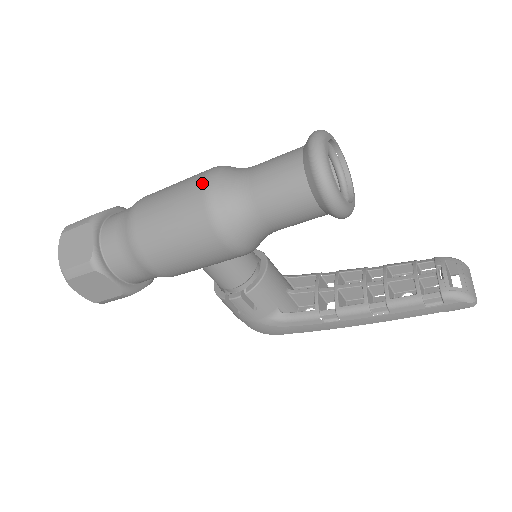
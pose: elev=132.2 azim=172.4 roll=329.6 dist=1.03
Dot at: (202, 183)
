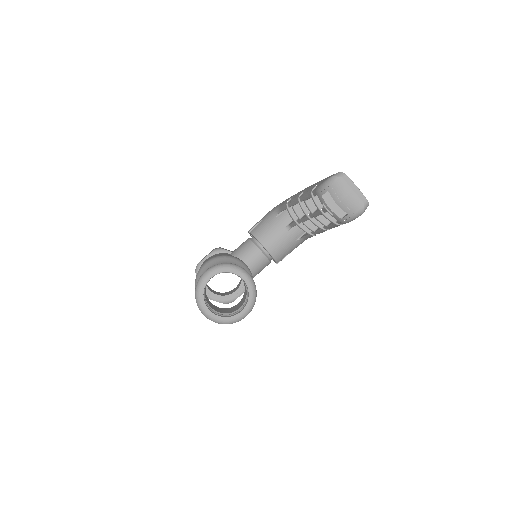
Dot at: occluded
